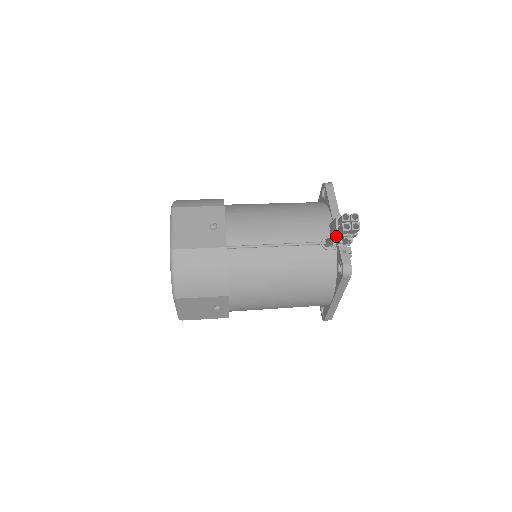
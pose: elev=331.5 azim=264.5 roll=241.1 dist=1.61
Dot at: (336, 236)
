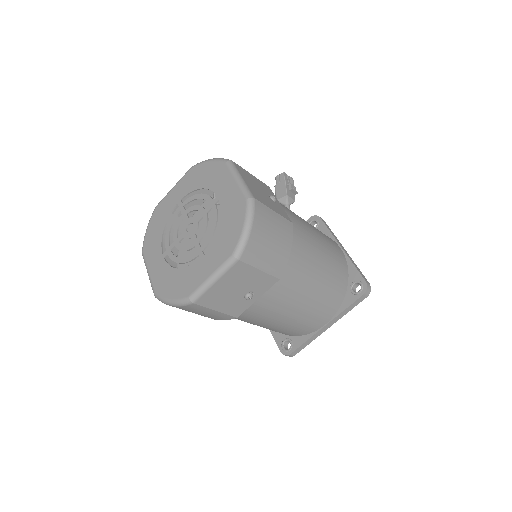
Dot at: (285, 182)
